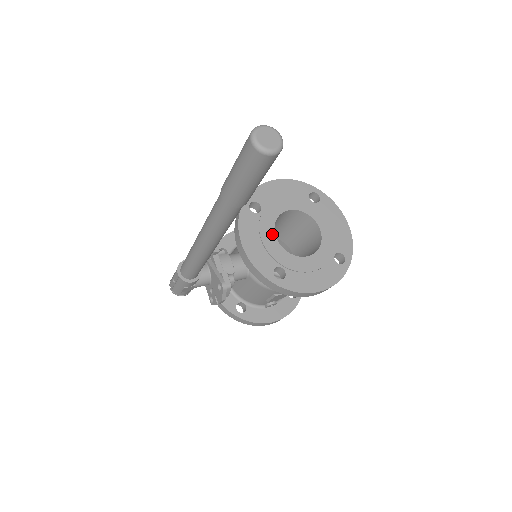
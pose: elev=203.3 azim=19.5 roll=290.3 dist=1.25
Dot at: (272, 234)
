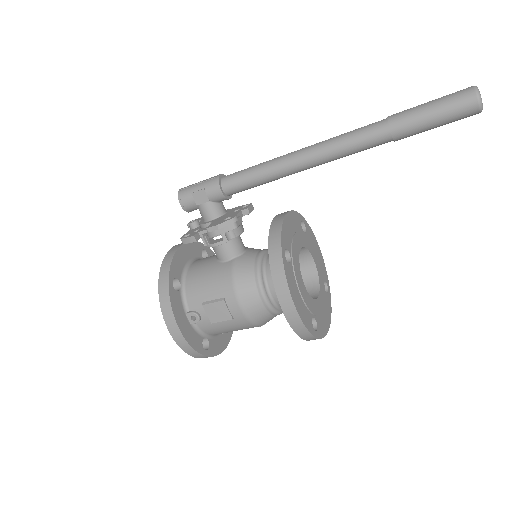
Dot at: (301, 245)
